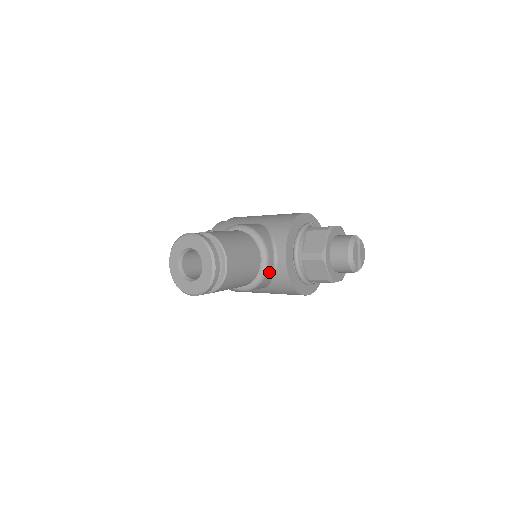
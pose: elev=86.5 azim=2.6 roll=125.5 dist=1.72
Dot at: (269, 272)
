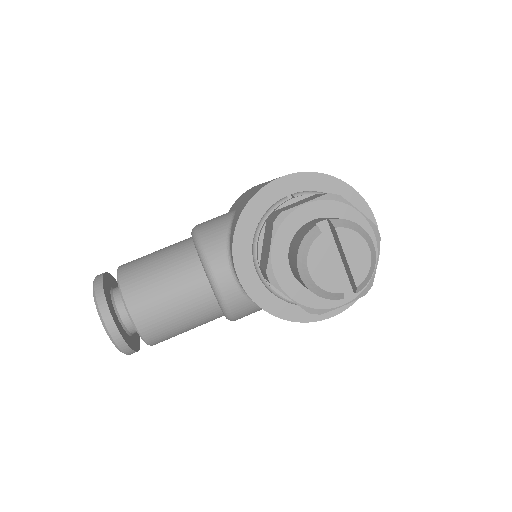
Dot at: (234, 299)
